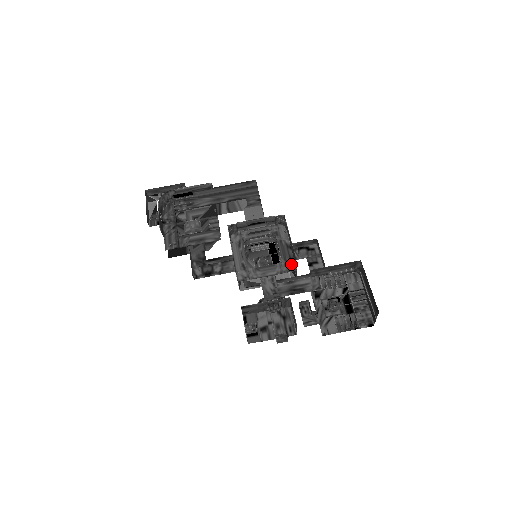
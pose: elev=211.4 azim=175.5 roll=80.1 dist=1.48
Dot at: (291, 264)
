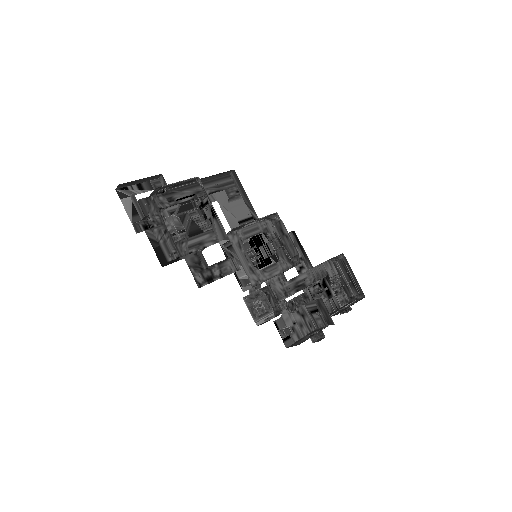
Dot at: (288, 261)
